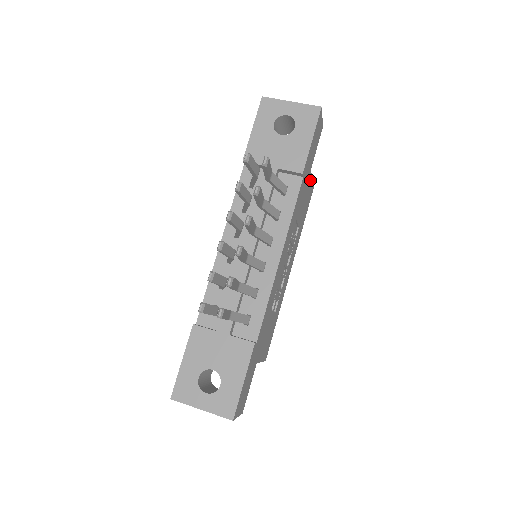
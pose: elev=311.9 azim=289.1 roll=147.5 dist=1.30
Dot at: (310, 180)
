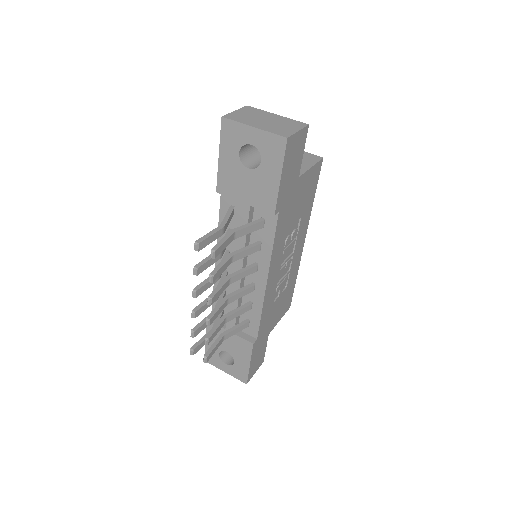
Dot at: (305, 176)
